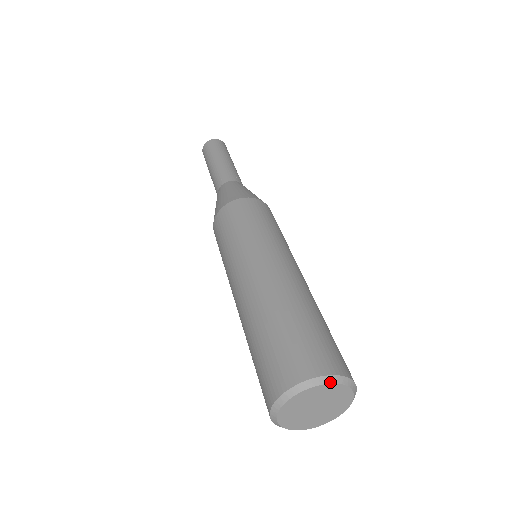
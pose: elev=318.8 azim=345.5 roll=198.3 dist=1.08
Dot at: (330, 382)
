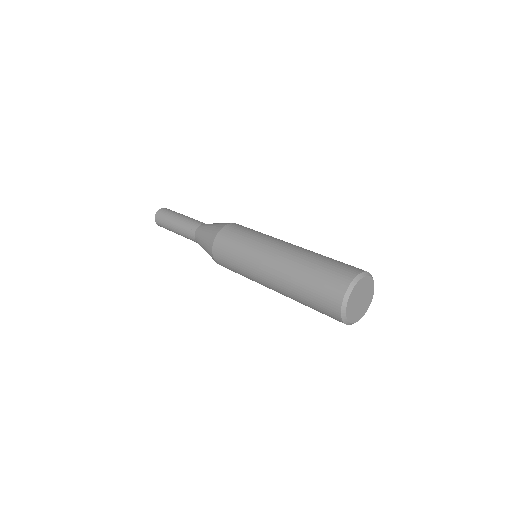
Dot at: (359, 279)
